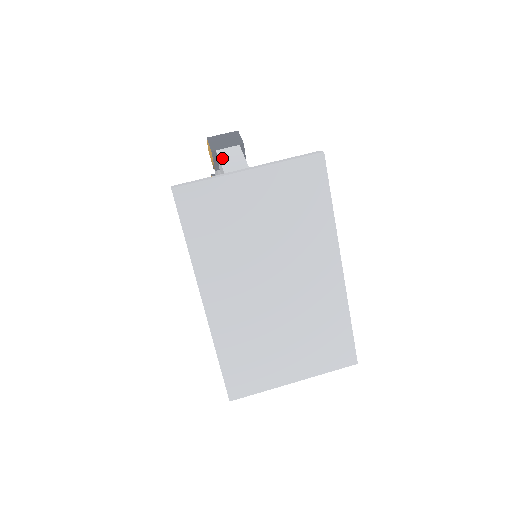
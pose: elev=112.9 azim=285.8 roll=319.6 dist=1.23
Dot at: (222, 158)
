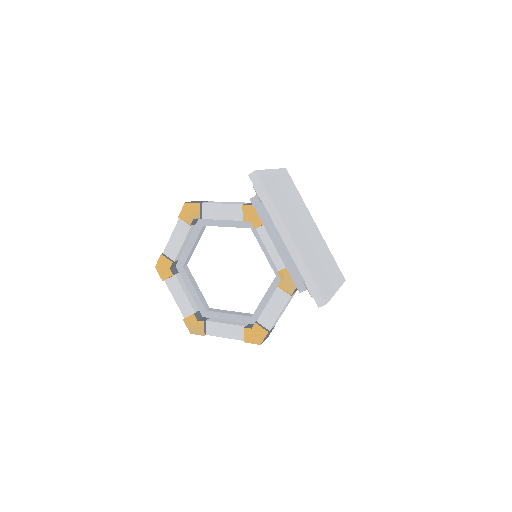
Dot at: (212, 203)
